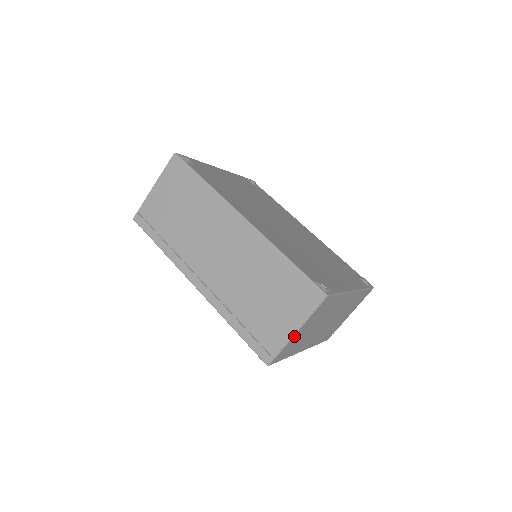
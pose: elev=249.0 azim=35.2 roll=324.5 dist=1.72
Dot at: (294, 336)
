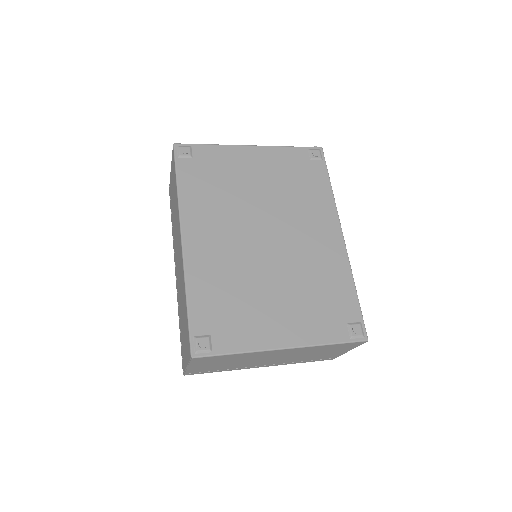
Dot at: (190, 368)
